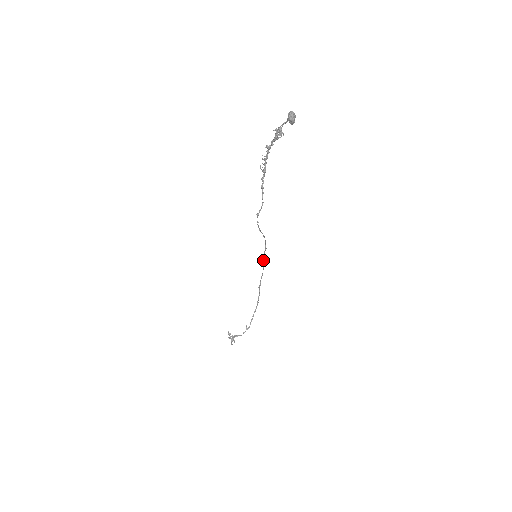
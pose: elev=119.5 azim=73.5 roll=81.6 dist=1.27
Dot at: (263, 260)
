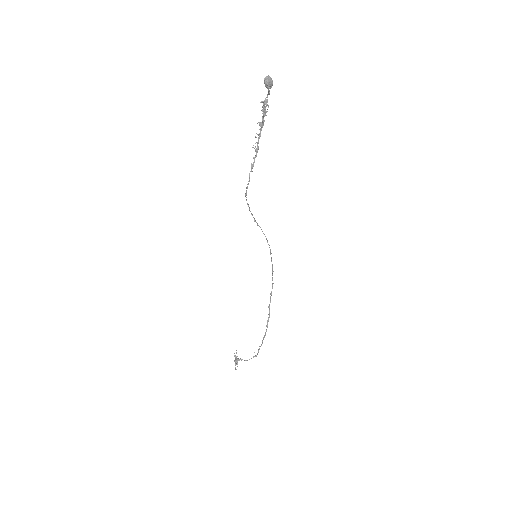
Dot at: (272, 272)
